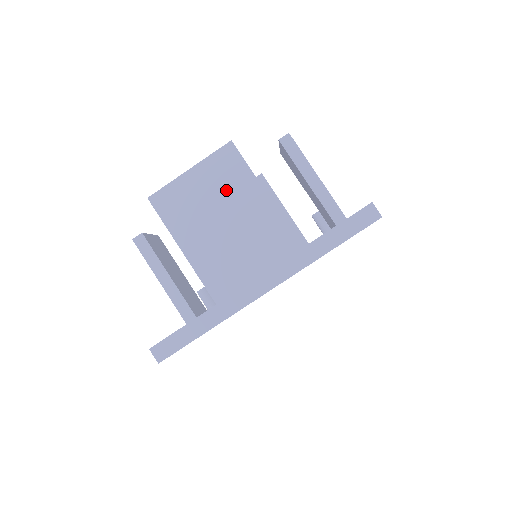
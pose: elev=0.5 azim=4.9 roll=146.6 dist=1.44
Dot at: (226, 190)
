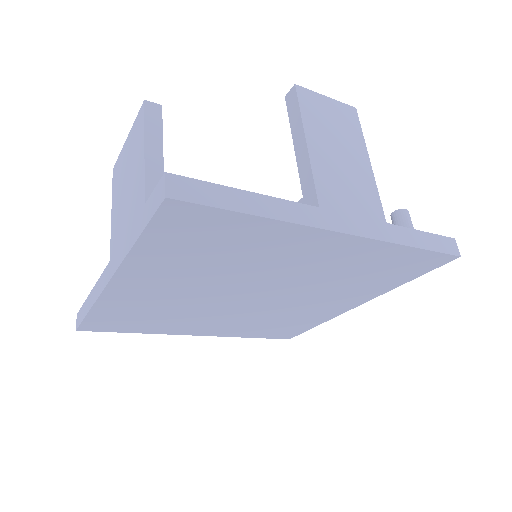
Dot at: (133, 159)
